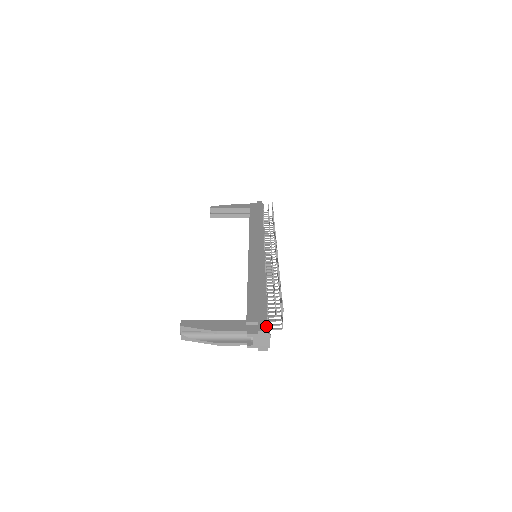
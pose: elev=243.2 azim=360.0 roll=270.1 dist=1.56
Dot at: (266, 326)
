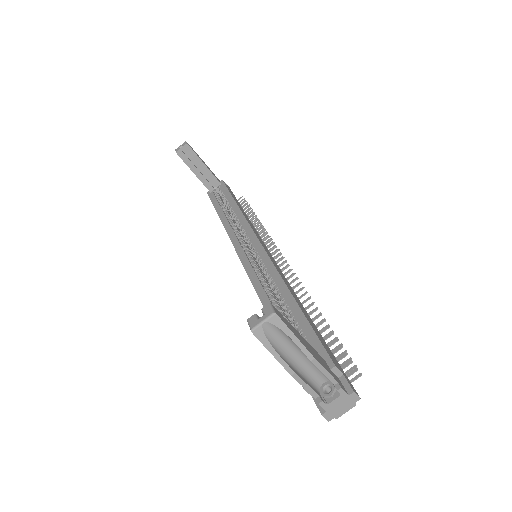
Dot at: occluded
